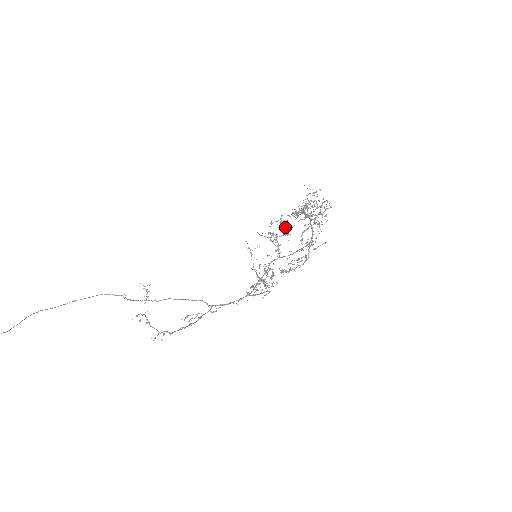
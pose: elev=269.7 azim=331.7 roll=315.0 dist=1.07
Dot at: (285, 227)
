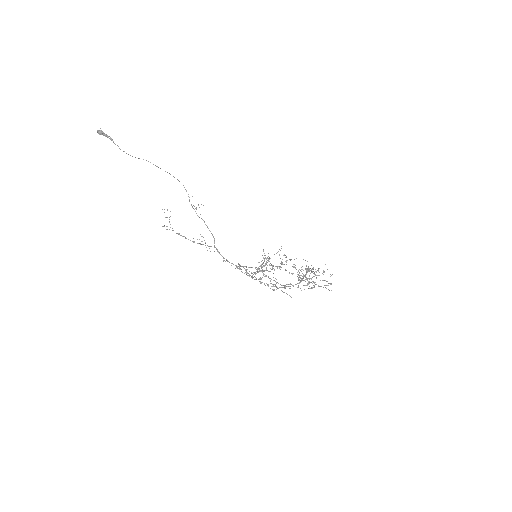
Dot at: (281, 264)
